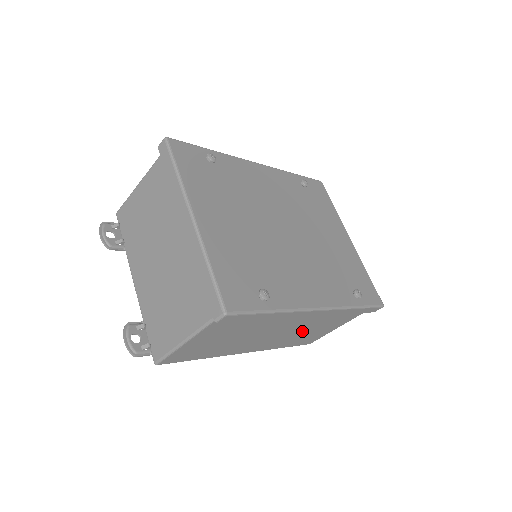
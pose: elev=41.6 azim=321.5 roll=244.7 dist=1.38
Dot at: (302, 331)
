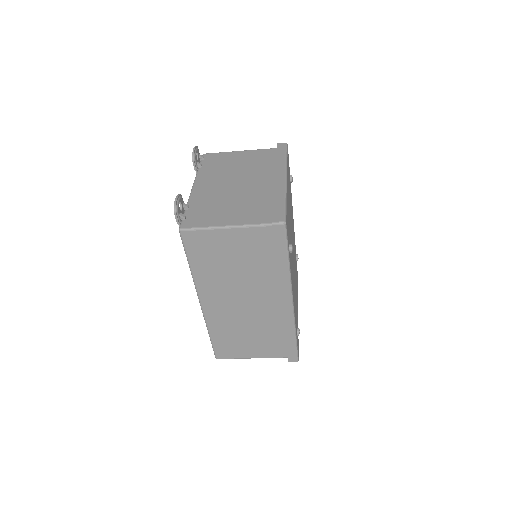
Dot at: (245, 326)
